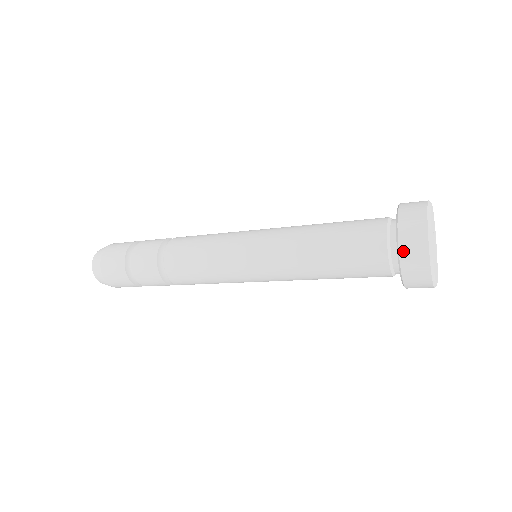
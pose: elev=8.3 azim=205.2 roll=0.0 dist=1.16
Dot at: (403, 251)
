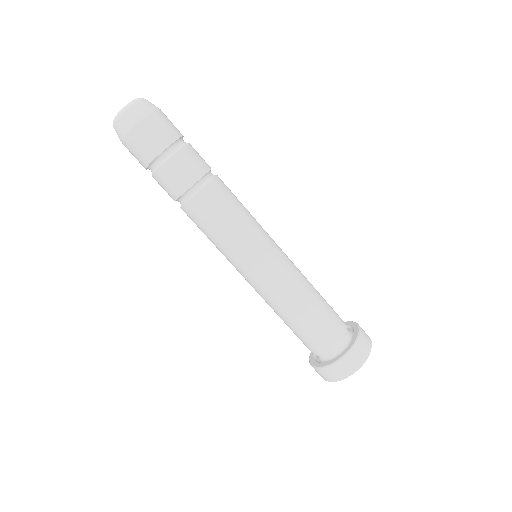
Dot at: (324, 370)
